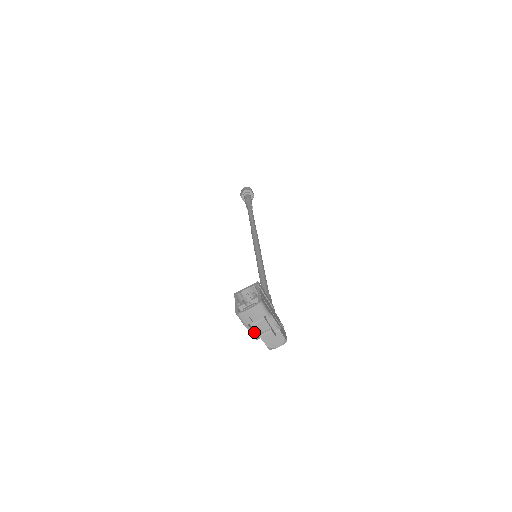
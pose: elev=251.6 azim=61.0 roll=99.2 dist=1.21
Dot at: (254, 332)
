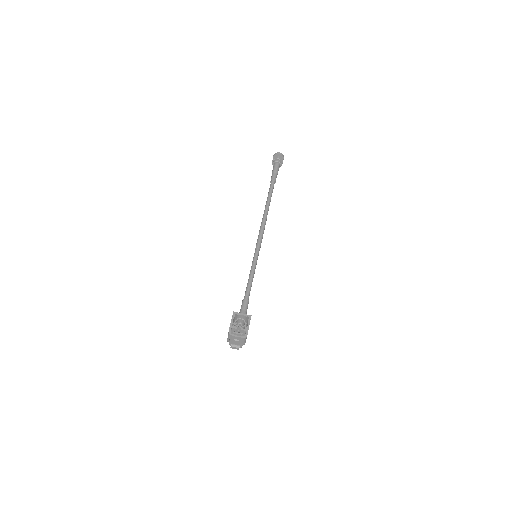
Dot at: (229, 339)
